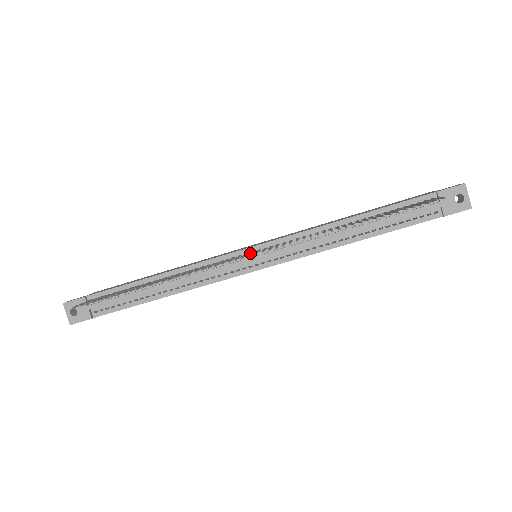
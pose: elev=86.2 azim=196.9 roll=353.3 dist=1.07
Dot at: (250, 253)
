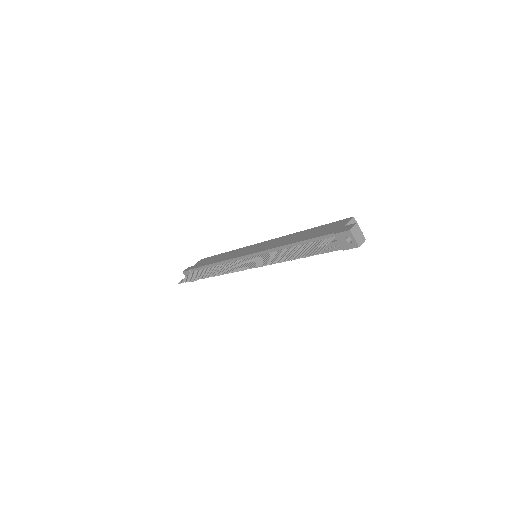
Dot at: (239, 266)
